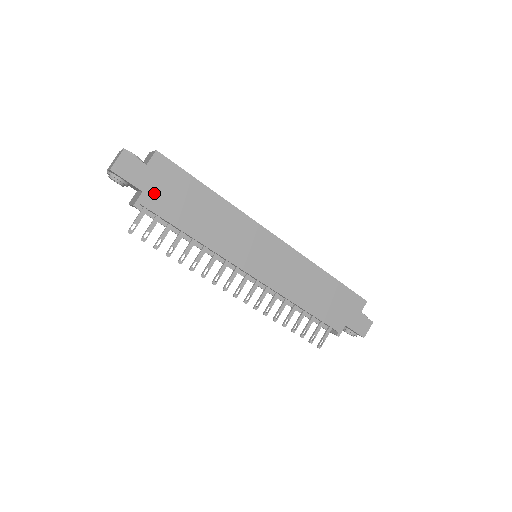
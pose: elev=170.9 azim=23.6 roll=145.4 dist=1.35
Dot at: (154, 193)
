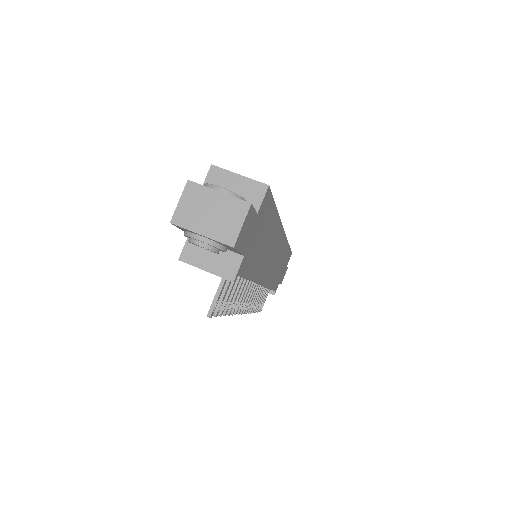
Dot at: (249, 250)
